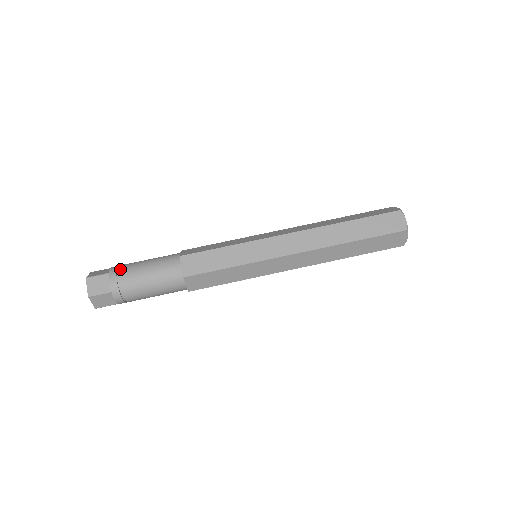
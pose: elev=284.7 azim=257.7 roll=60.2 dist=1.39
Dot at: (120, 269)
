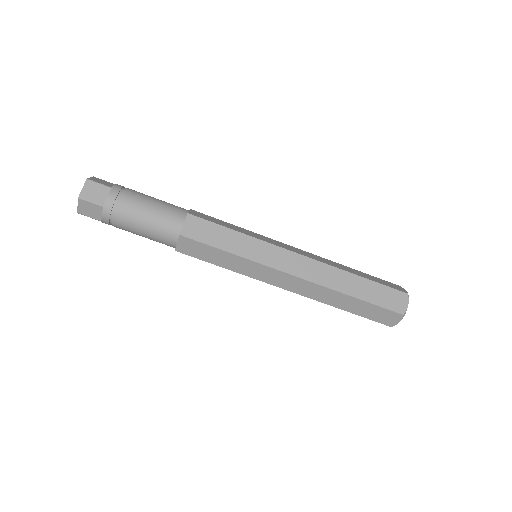
Dot at: (124, 191)
